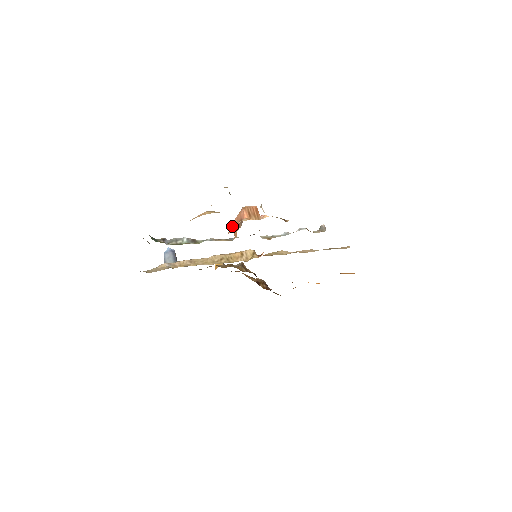
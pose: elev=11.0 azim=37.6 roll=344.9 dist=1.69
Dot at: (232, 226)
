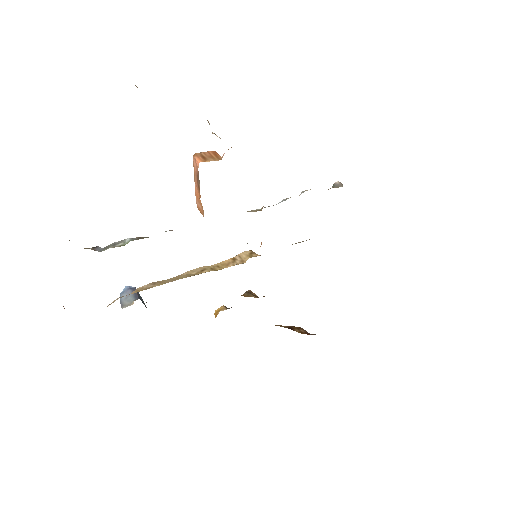
Dot at: occluded
